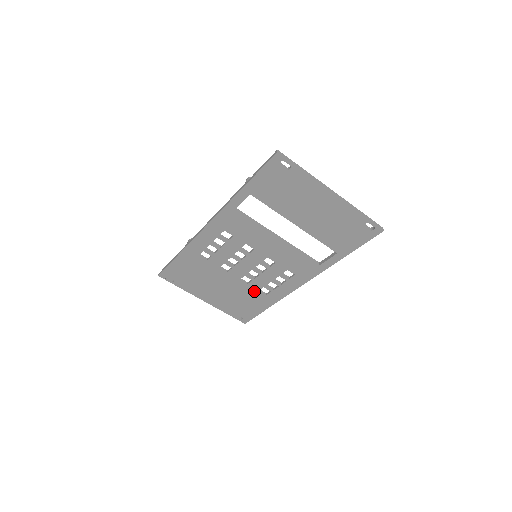
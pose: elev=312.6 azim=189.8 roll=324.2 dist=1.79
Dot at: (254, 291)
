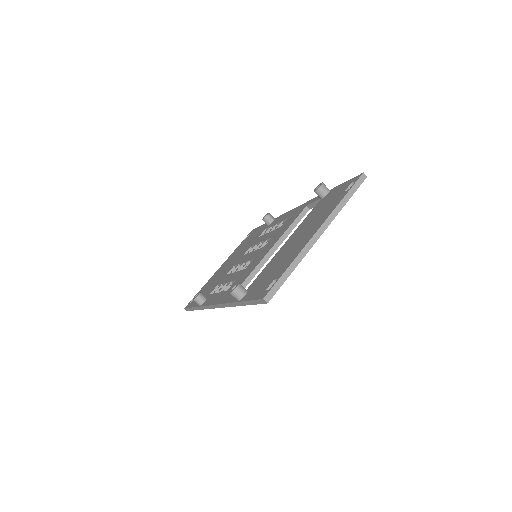
Dot at: occluded
